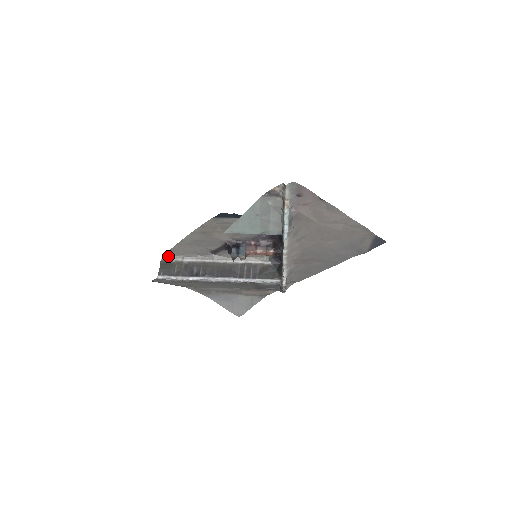
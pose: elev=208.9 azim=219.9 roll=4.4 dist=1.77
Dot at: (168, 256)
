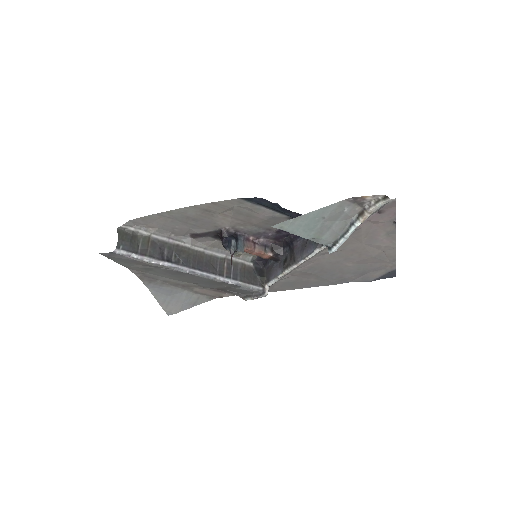
Dot at: (131, 224)
